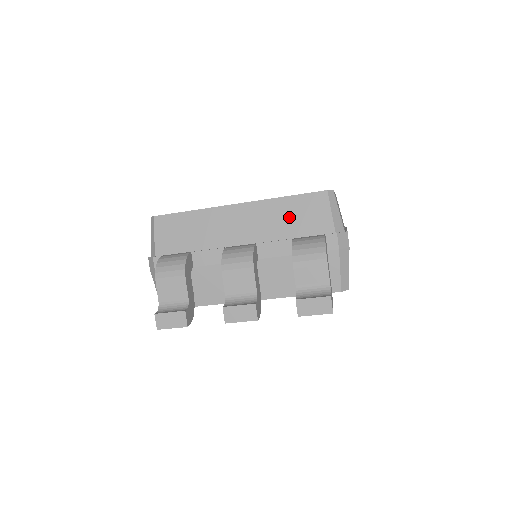
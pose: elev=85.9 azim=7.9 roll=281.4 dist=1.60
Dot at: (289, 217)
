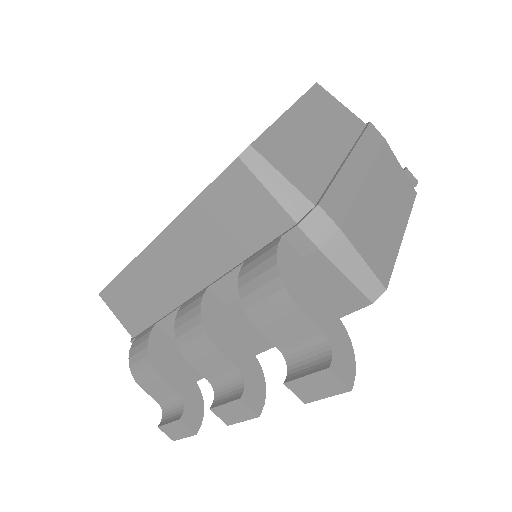
Dot at: (219, 229)
